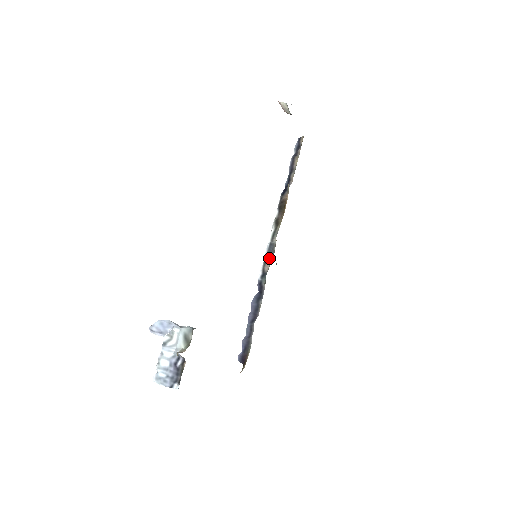
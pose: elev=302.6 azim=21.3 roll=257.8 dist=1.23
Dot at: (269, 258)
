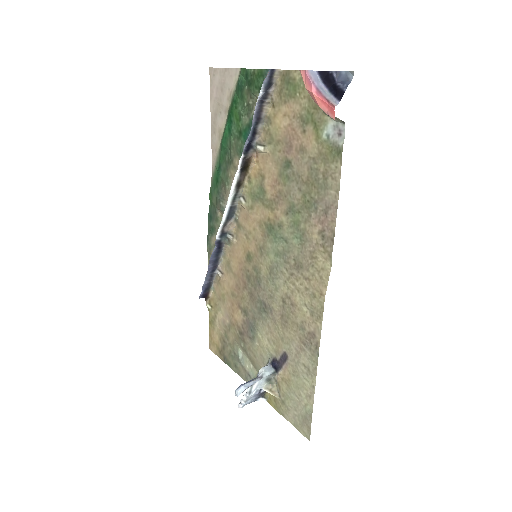
Dot at: (230, 220)
